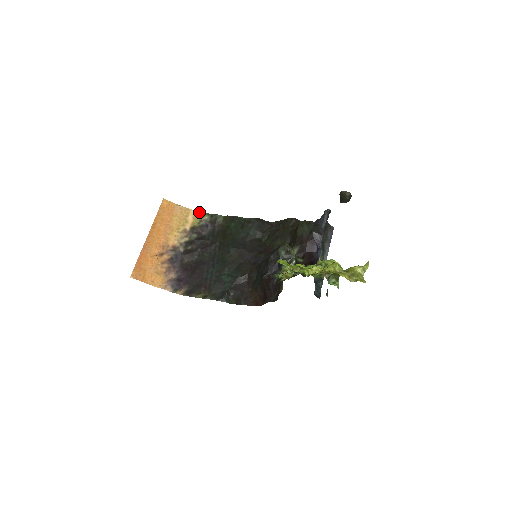
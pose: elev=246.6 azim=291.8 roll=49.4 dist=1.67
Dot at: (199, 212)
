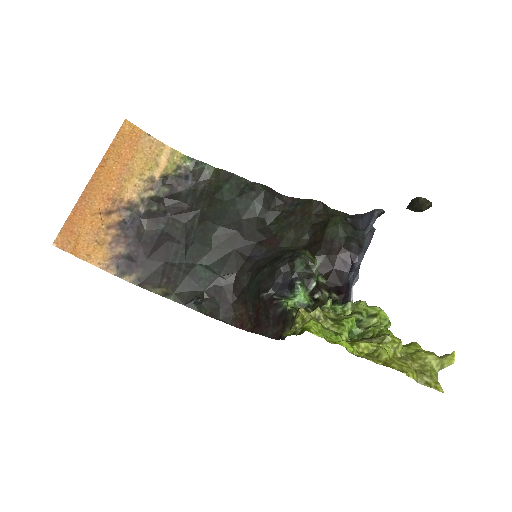
Dot at: (178, 152)
